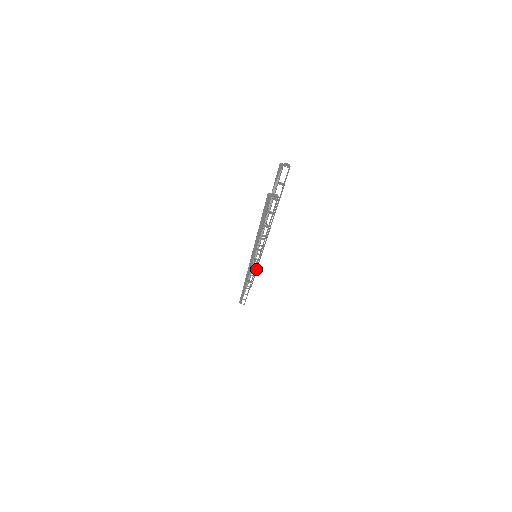
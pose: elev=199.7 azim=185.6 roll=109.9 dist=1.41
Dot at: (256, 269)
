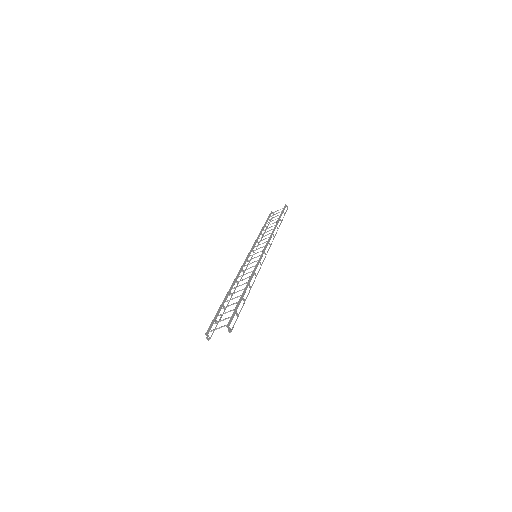
Dot at: (277, 230)
